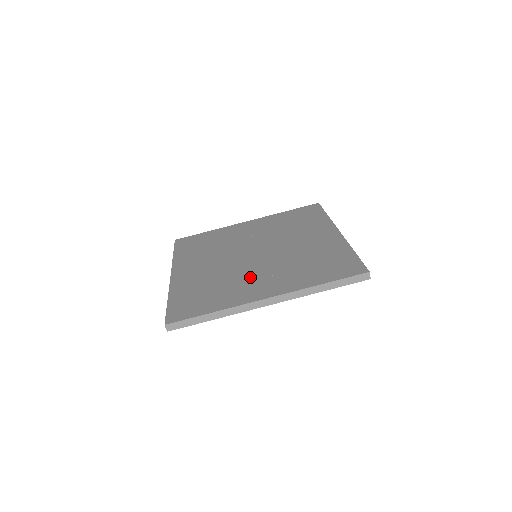
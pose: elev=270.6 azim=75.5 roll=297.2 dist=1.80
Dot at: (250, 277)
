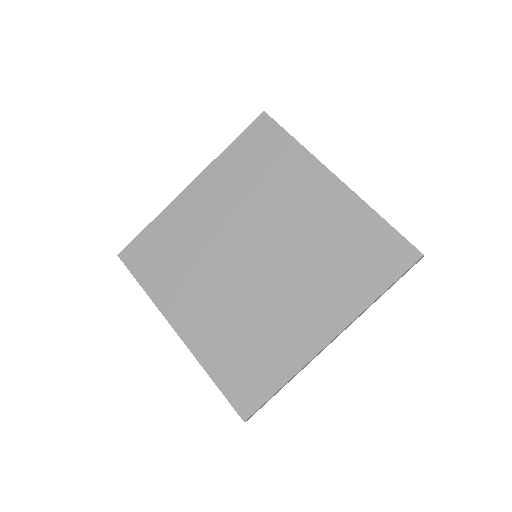
Dot at: (284, 307)
